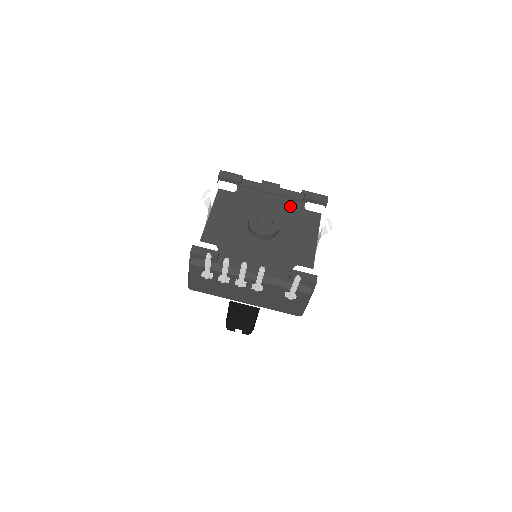
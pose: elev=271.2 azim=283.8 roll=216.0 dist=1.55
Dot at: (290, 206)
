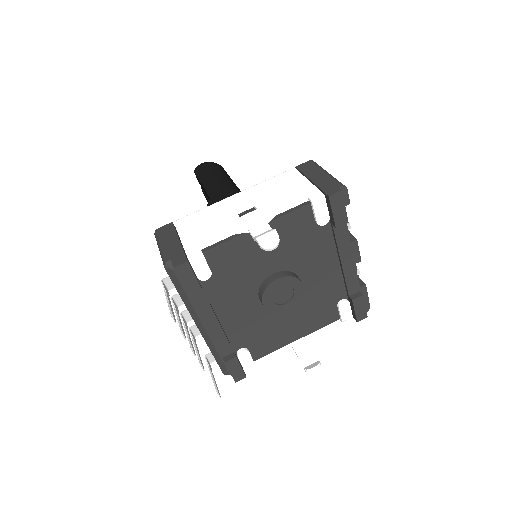
Dot at: (332, 289)
